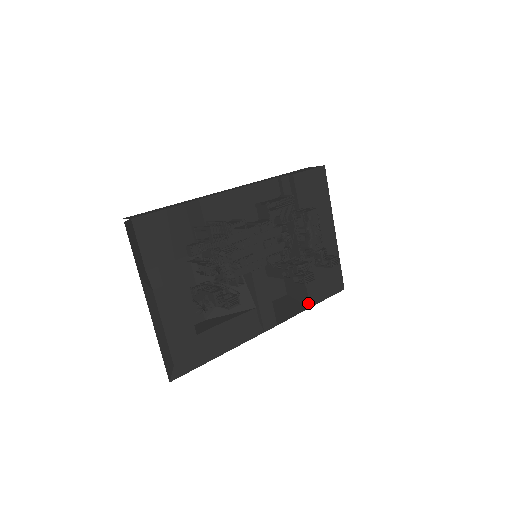
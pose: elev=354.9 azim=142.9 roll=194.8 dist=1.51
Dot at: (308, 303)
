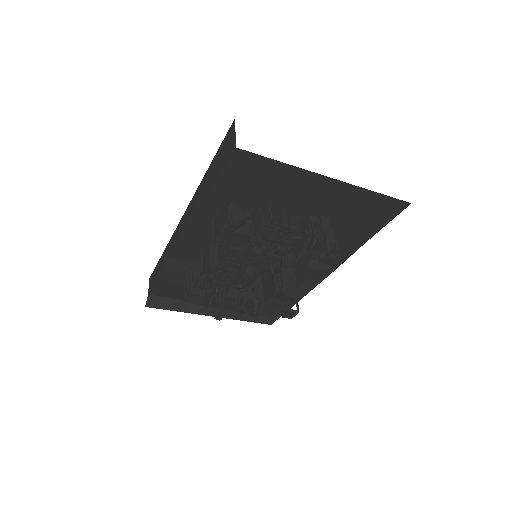
Dot at: (360, 240)
